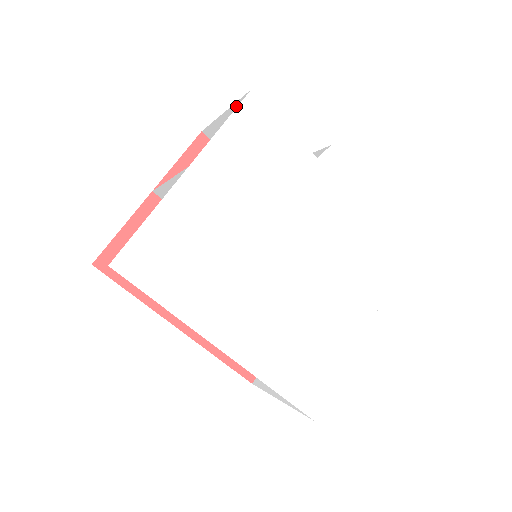
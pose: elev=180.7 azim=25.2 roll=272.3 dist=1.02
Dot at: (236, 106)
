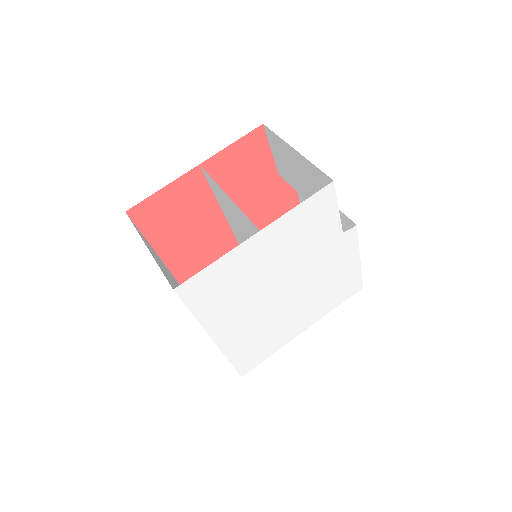
Dot at: (311, 164)
